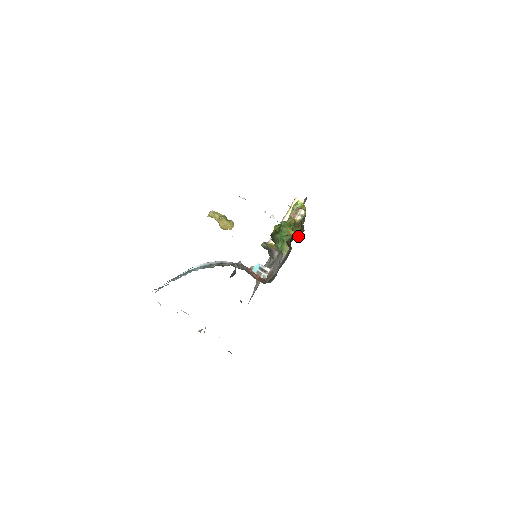
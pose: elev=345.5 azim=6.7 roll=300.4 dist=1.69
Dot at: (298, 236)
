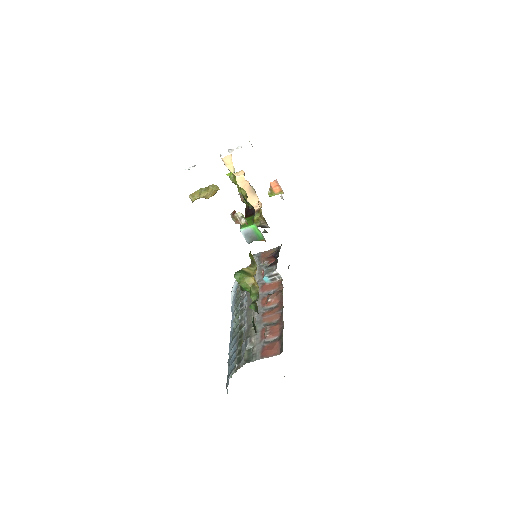
Dot at: (255, 330)
